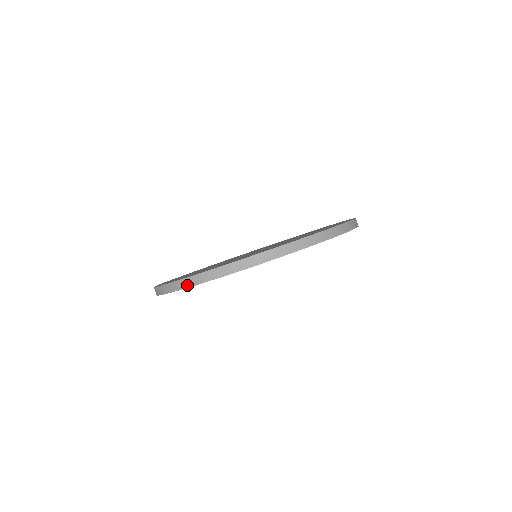
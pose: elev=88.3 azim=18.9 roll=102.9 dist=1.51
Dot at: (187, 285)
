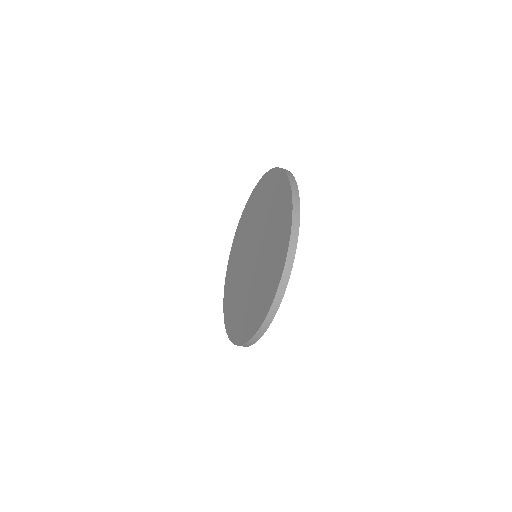
Dot at: (257, 339)
